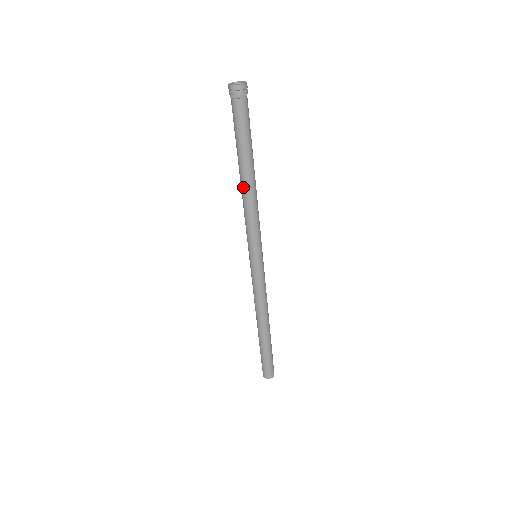
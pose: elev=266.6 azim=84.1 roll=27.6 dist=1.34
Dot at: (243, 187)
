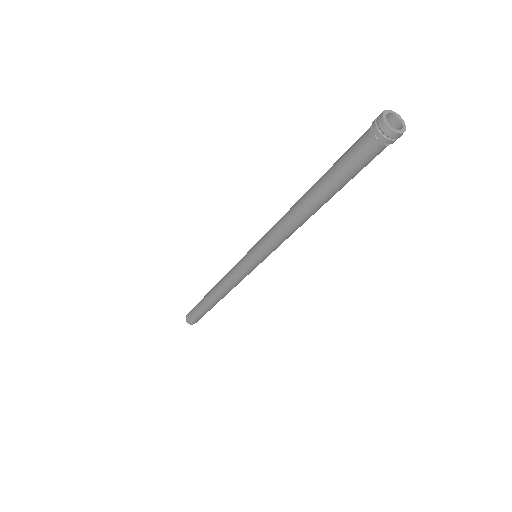
Dot at: (296, 206)
